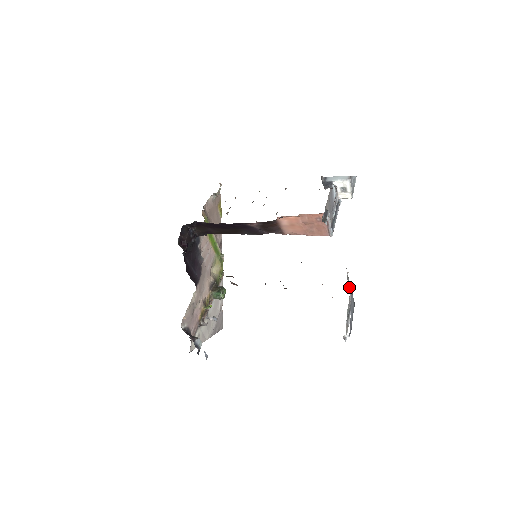
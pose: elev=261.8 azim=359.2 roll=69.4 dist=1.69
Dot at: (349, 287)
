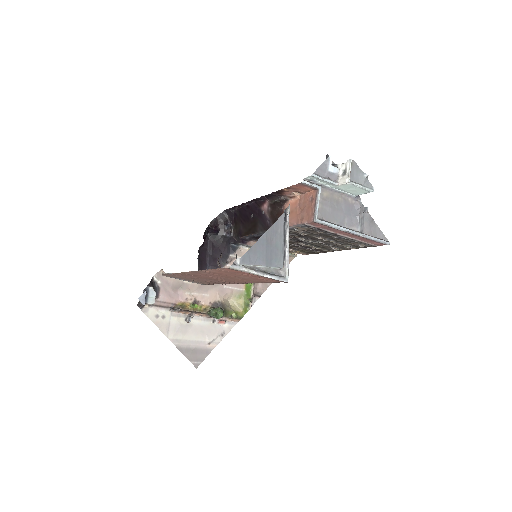
Dot at: (287, 242)
